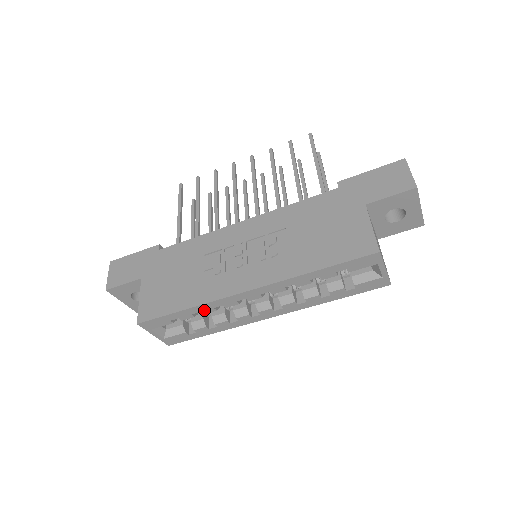
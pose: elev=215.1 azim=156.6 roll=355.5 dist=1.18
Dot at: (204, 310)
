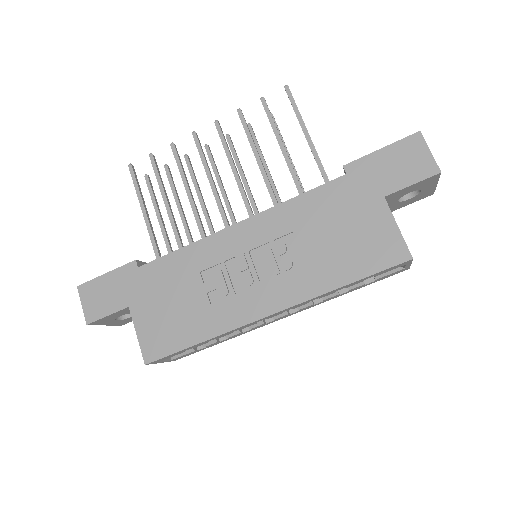
Dot at: (219, 337)
